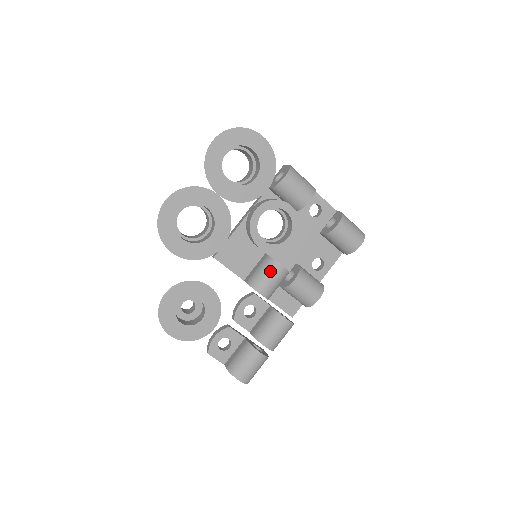
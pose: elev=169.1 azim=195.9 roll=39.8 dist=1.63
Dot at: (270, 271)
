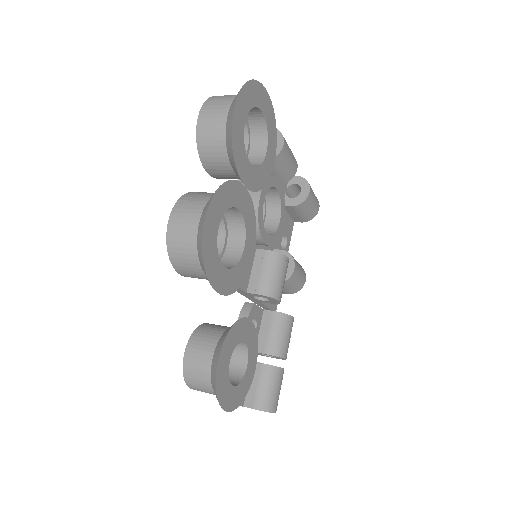
Dot at: (281, 269)
